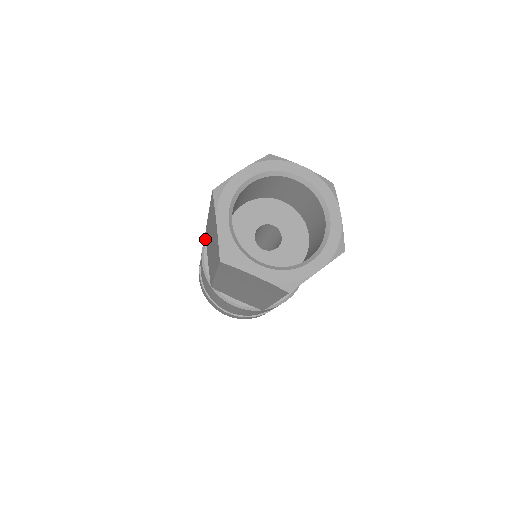
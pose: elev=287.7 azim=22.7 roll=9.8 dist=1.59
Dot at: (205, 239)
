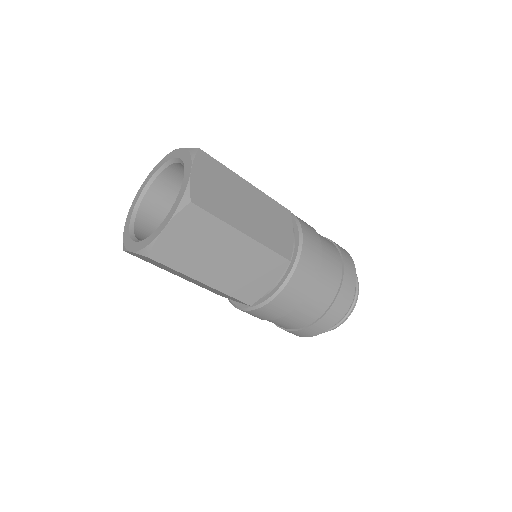
Dot at: occluded
